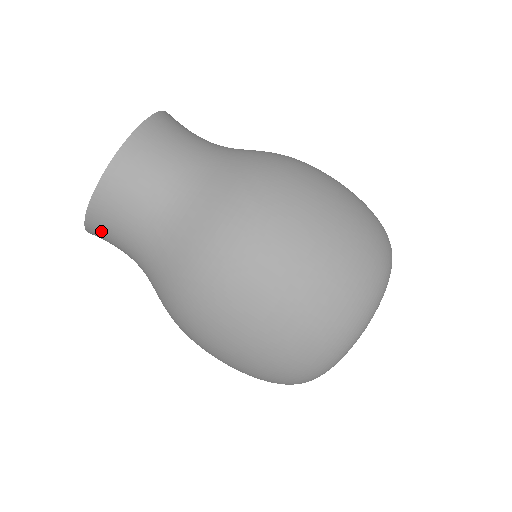
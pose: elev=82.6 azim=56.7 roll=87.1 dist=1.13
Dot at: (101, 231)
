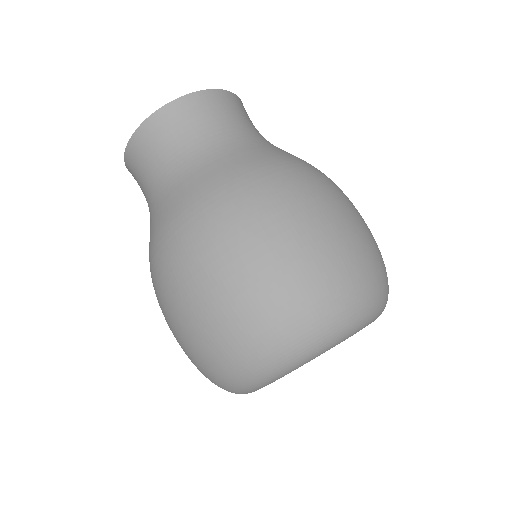
Dot at: (191, 110)
